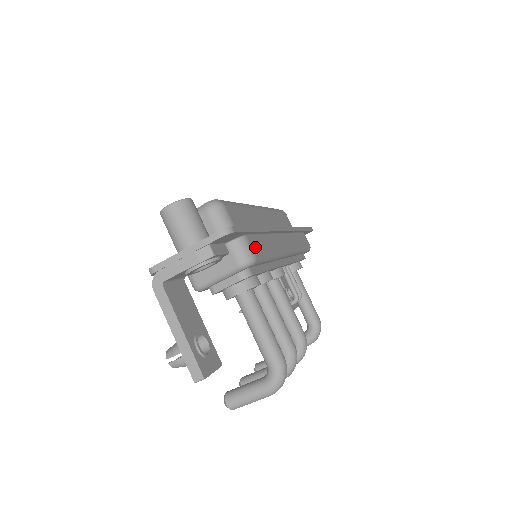
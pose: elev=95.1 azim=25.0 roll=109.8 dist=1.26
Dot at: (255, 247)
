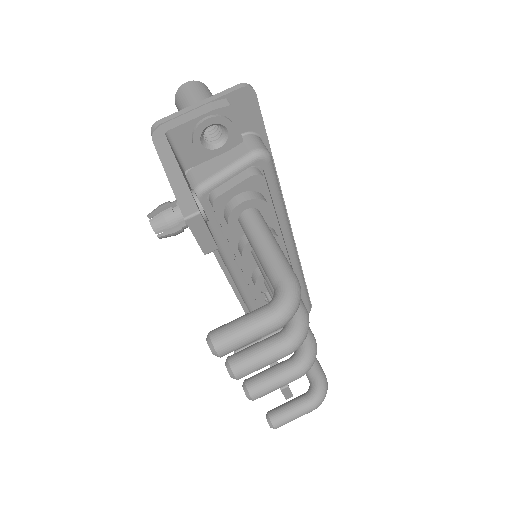
Dot at: occluded
